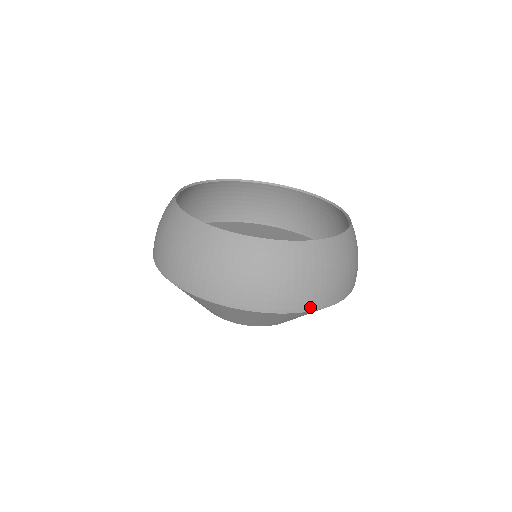
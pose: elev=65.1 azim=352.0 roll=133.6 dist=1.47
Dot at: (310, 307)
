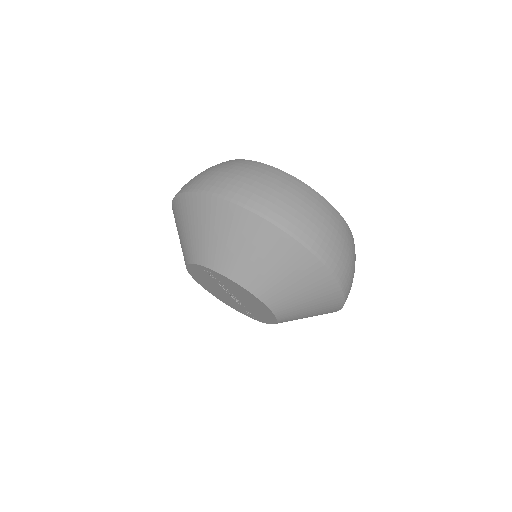
Dot at: (320, 255)
